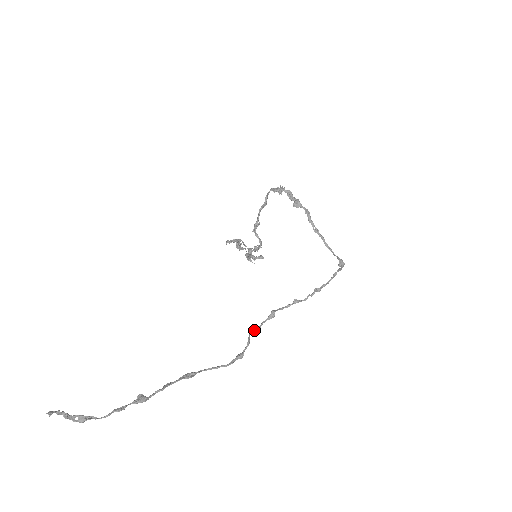
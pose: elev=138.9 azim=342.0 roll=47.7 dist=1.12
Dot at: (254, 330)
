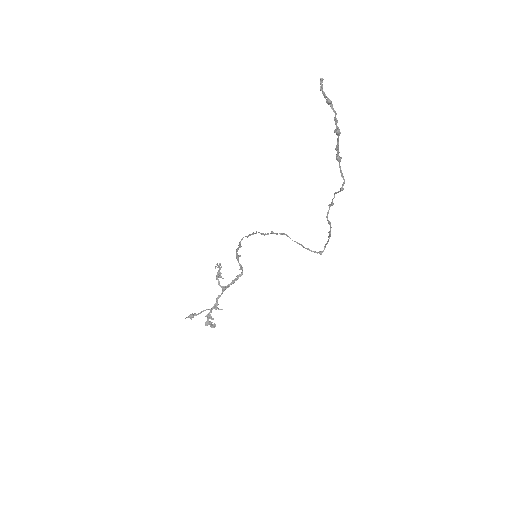
Dot at: (334, 194)
